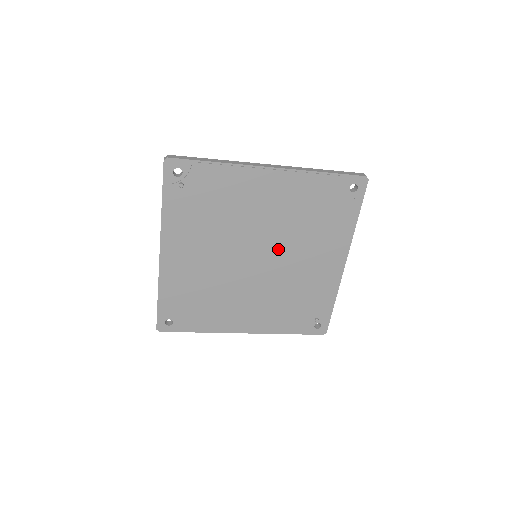
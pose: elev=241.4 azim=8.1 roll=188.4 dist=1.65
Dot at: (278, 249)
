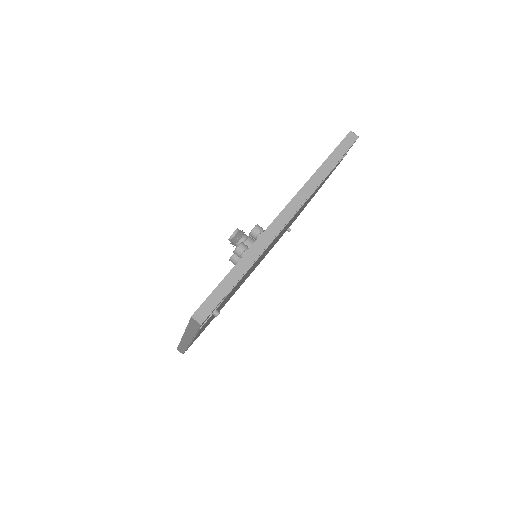
Dot at: occluded
